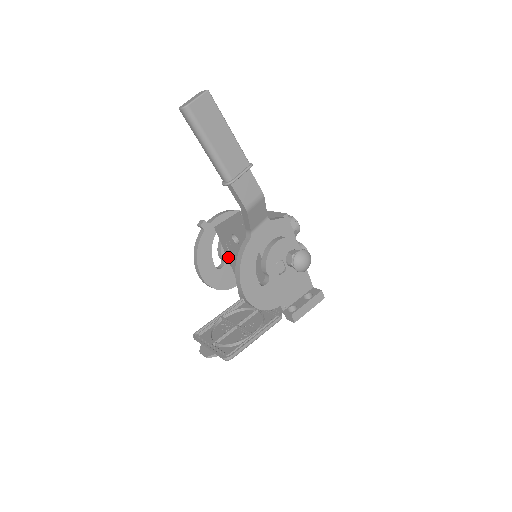
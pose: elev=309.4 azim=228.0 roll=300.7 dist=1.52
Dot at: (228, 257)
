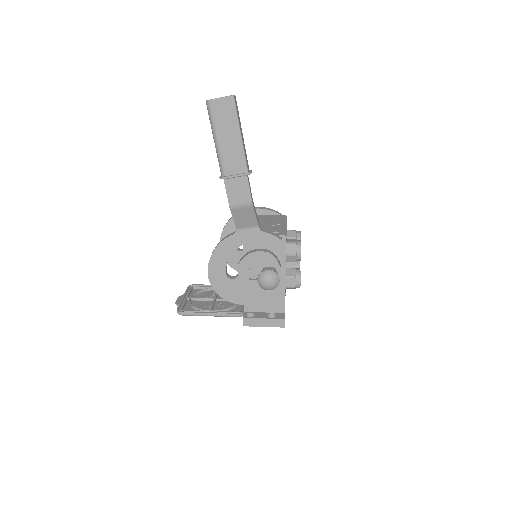
Dot at: occluded
